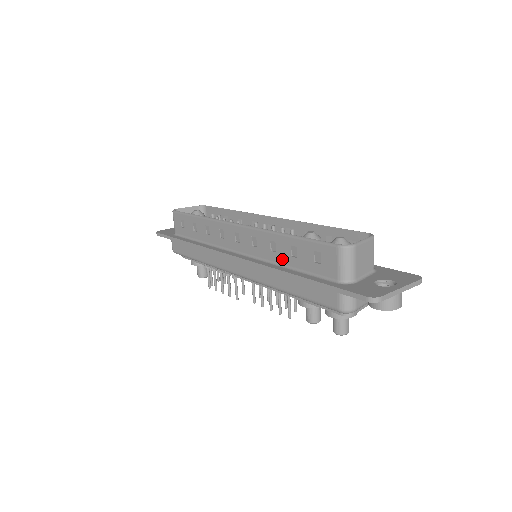
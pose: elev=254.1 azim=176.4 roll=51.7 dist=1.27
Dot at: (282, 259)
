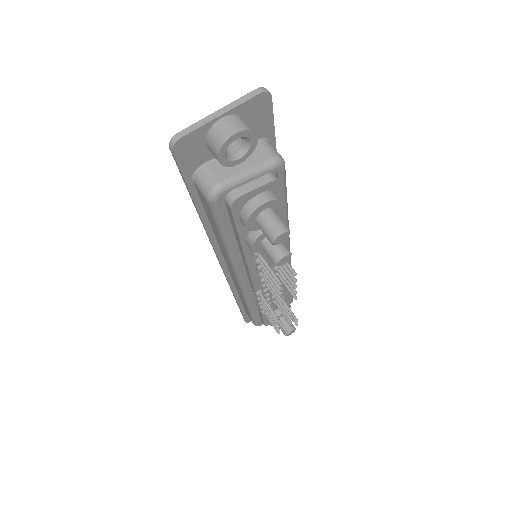
Dot at: occluded
